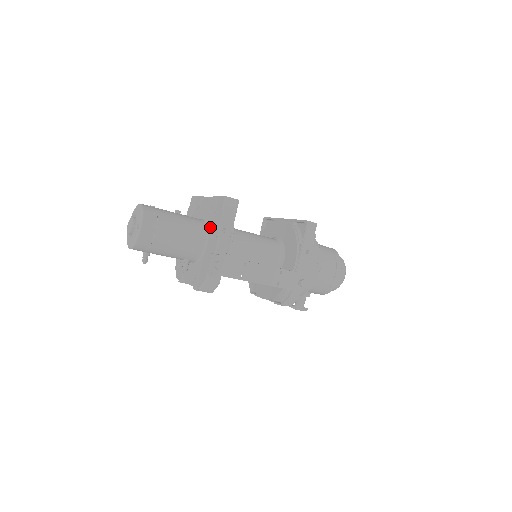
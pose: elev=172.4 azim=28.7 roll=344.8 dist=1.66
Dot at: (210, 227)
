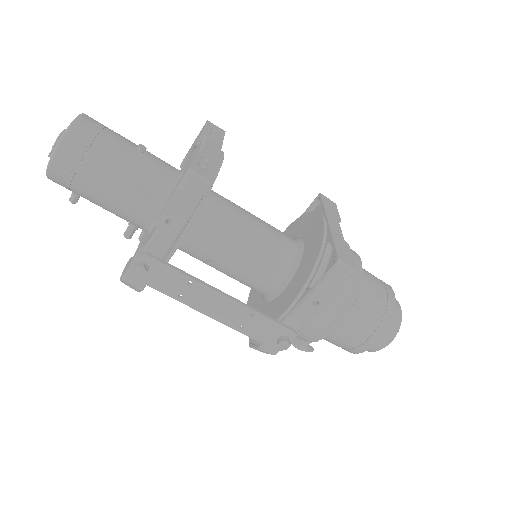
Dot at: occluded
